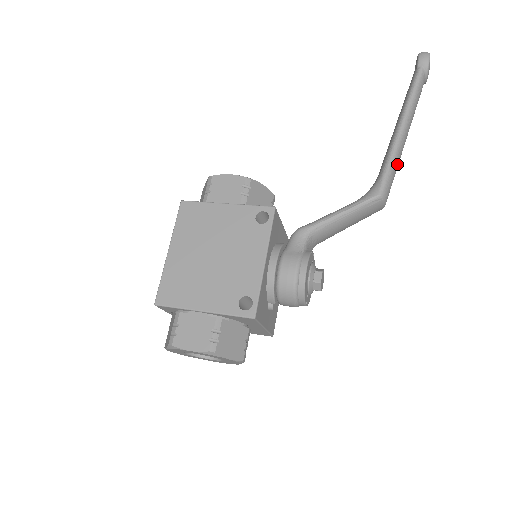
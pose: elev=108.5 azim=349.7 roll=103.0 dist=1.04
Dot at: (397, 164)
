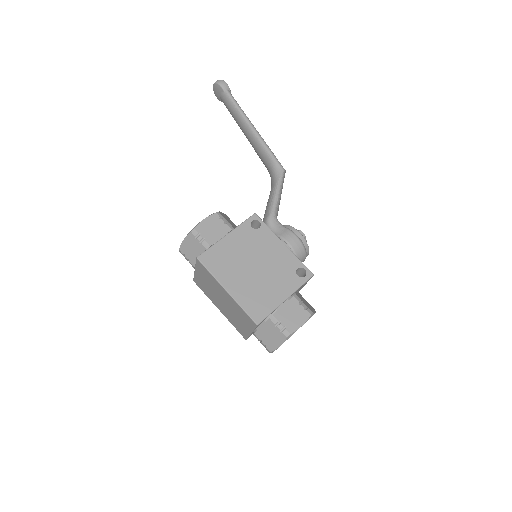
Dot at: occluded
